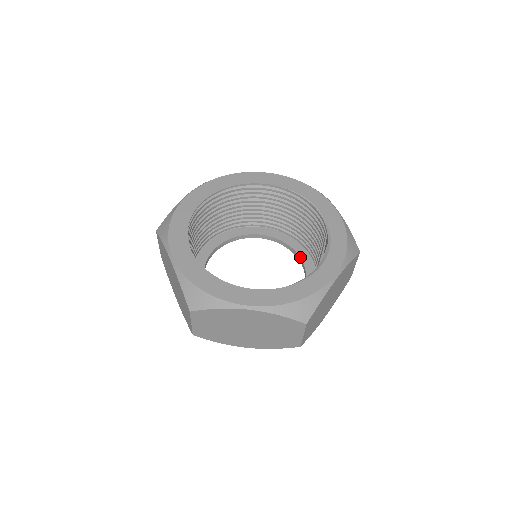
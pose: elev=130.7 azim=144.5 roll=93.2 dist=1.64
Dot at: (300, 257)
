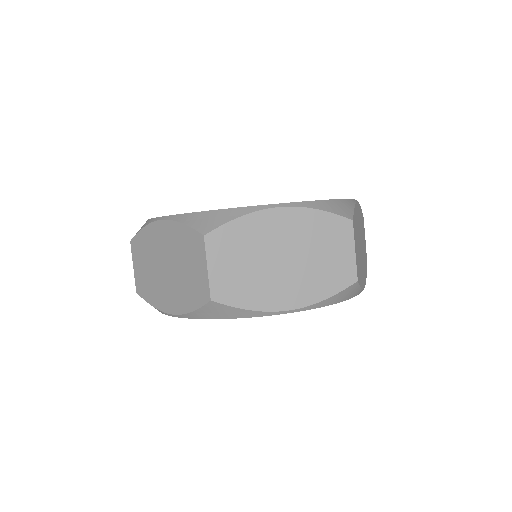
Dot at: occluded
